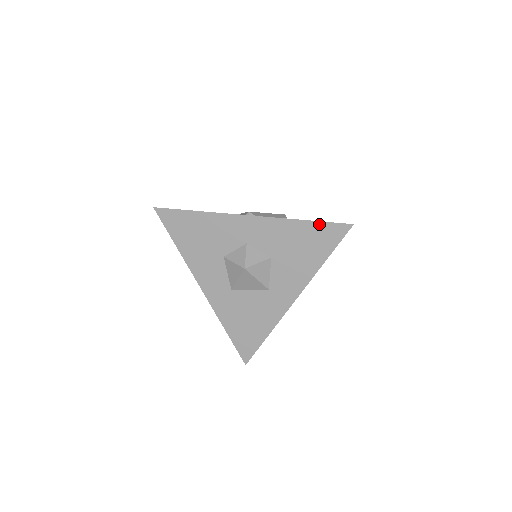
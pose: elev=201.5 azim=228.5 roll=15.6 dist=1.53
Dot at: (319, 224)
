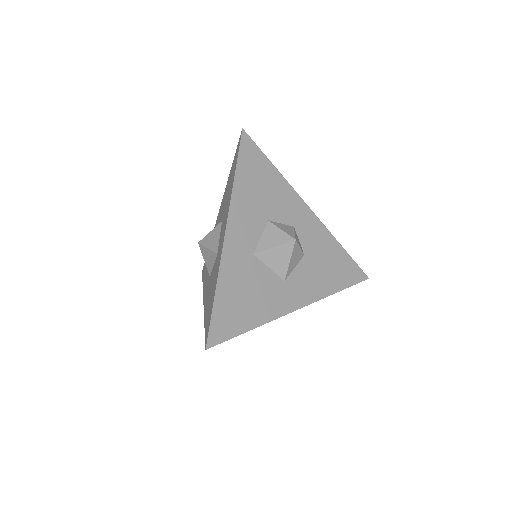
Dot at: (350, 259)
